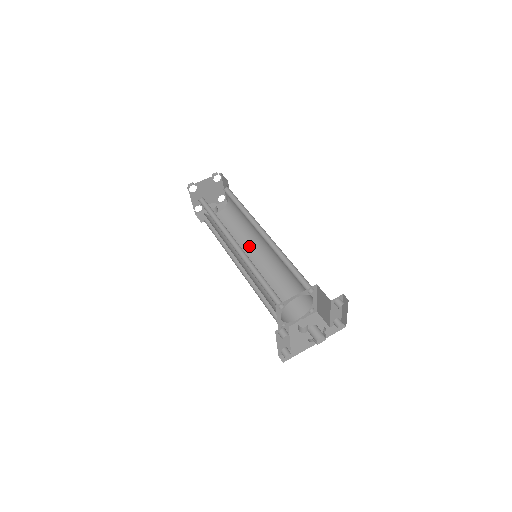
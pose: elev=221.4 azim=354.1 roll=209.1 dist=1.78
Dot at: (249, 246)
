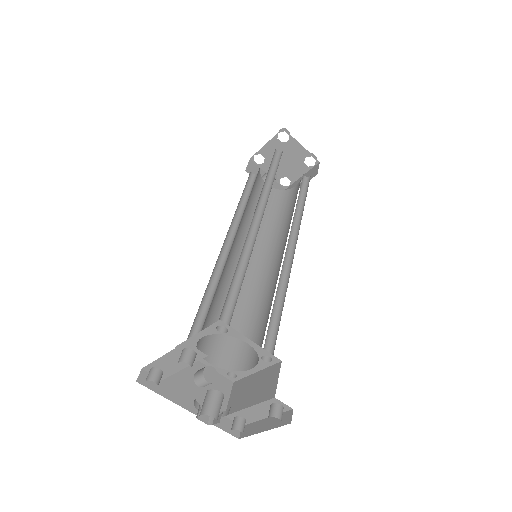
Dot at: (257, 242)
